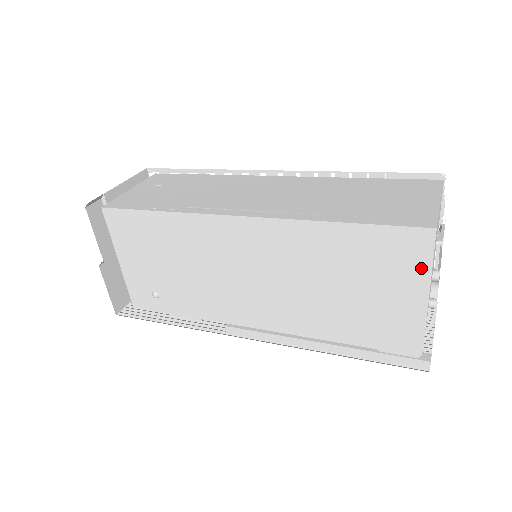
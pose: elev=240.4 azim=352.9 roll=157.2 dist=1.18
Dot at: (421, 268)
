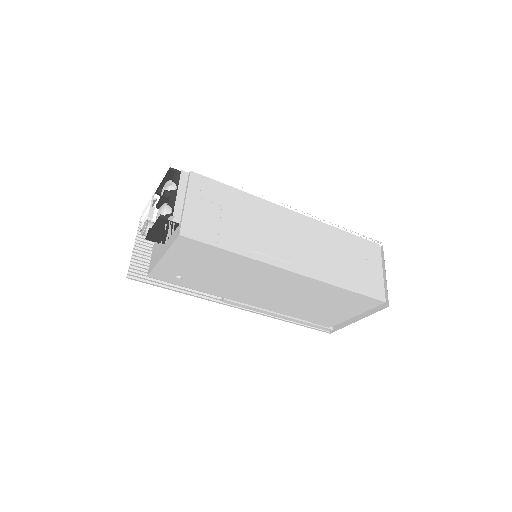
Dot at: (365, 309)
